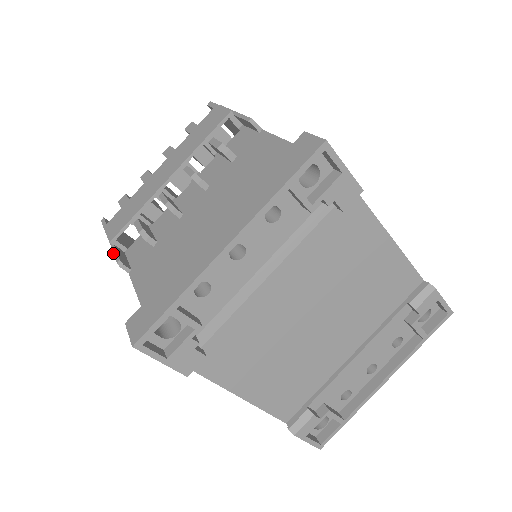
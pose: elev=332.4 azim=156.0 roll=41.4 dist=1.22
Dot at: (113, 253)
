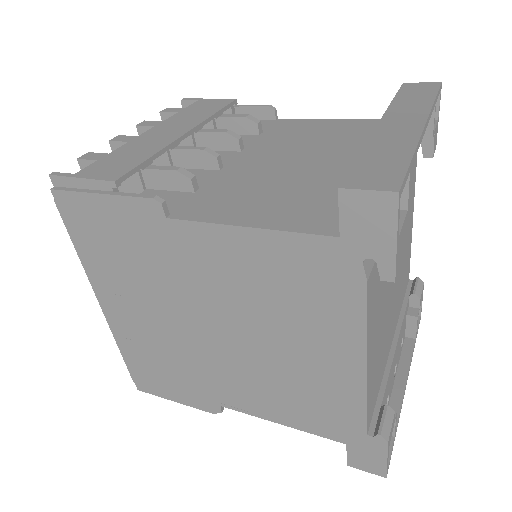
Dot at: (124, 195)
